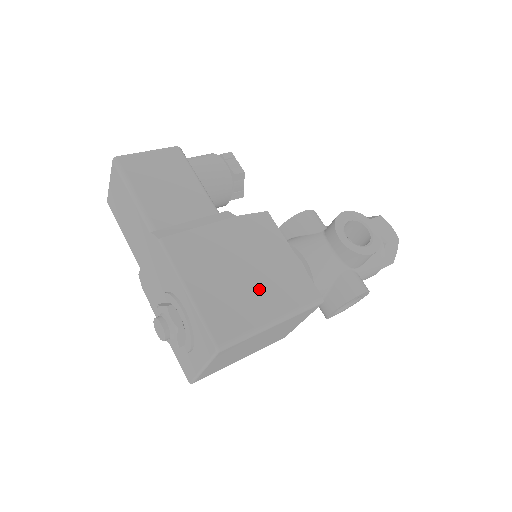
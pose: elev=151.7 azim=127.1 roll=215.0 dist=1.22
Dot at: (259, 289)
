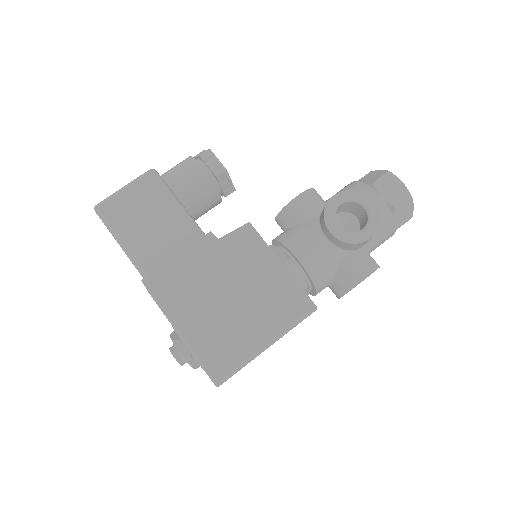
Dot at: (248, 315)
